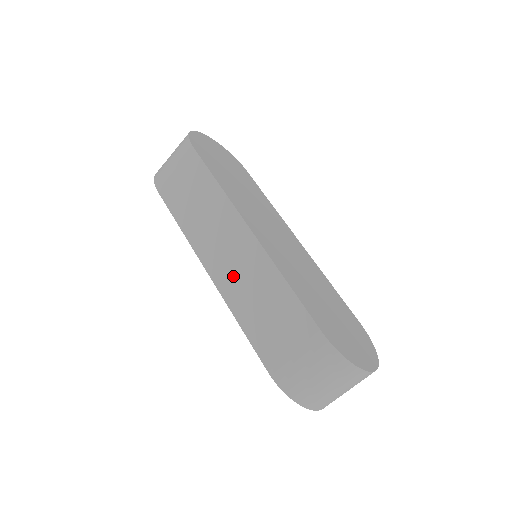
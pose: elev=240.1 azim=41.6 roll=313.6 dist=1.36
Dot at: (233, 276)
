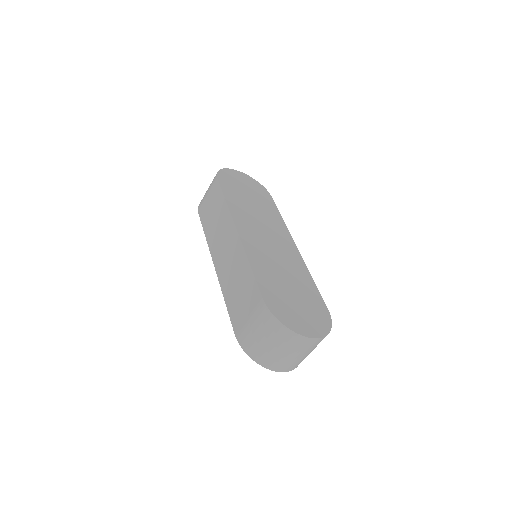
Dot at: (225, 265)
